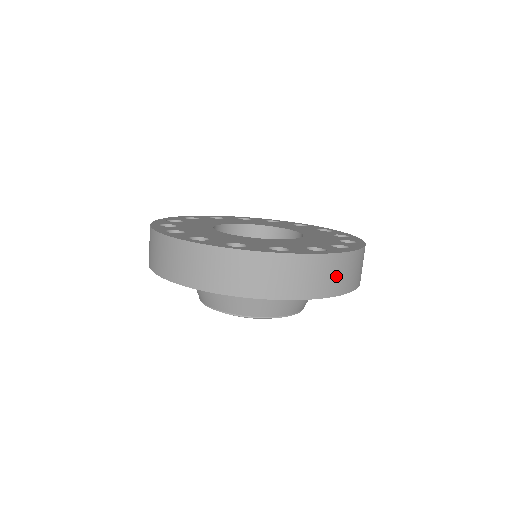
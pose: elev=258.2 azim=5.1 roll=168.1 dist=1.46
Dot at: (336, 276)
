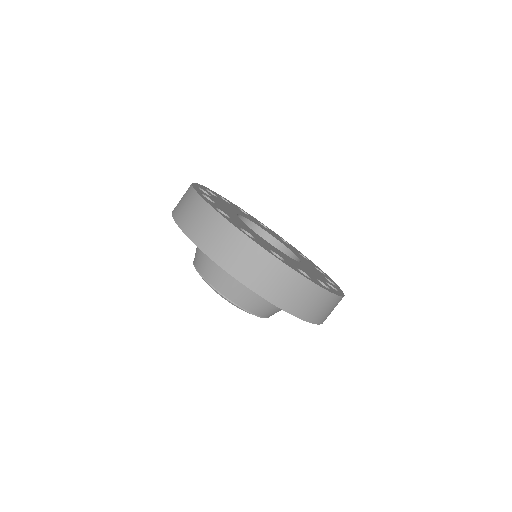
Dot at: (239, 257)
